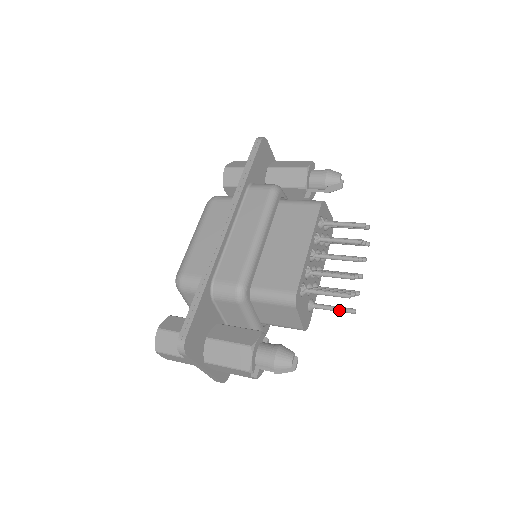
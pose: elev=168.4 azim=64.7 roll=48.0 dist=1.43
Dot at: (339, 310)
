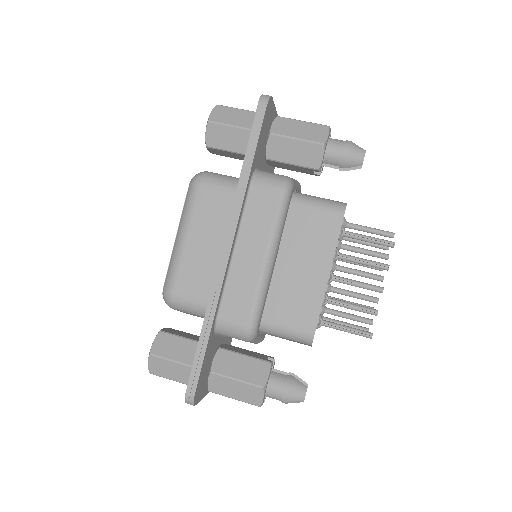
Dot at: occluded
